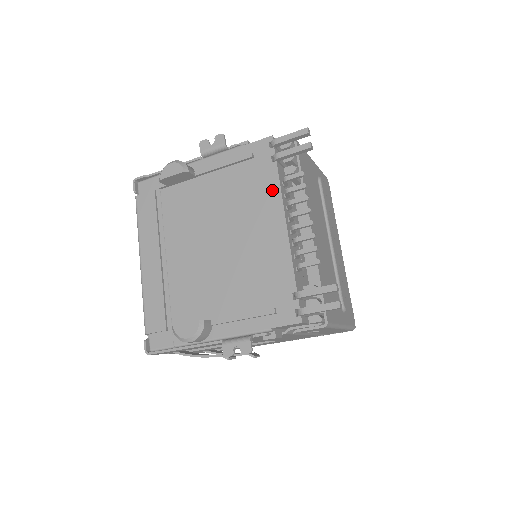
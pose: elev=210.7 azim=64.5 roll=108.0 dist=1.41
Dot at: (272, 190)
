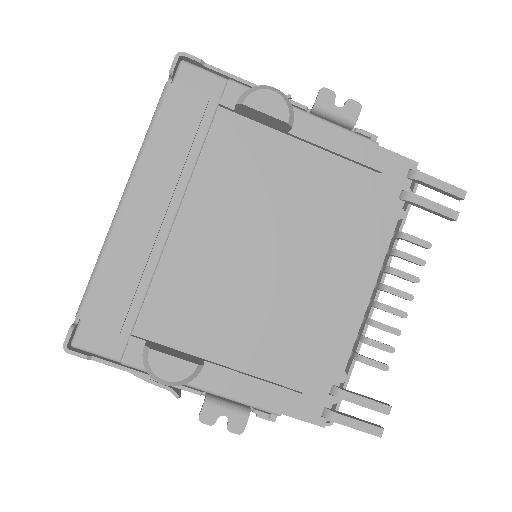
Dot at: (379, 236)
